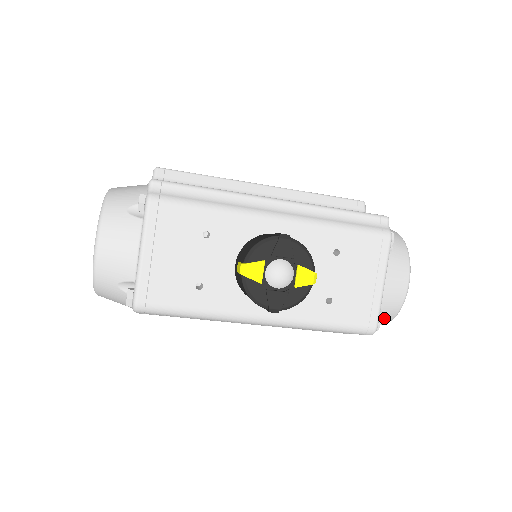
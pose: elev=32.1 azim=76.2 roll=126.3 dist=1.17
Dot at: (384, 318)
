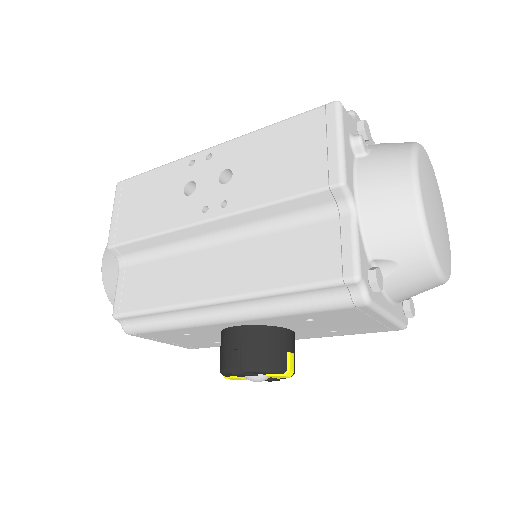
Dot at: occluded
